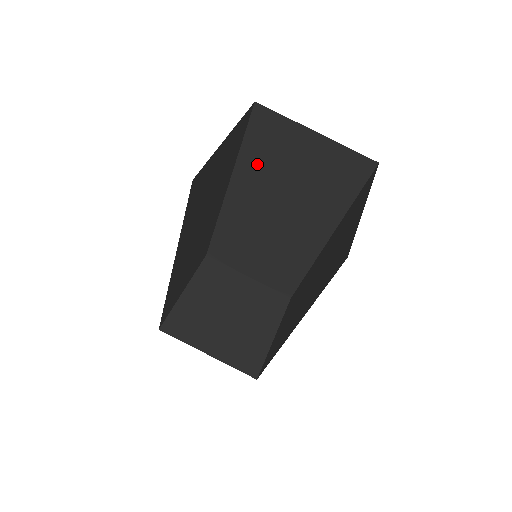
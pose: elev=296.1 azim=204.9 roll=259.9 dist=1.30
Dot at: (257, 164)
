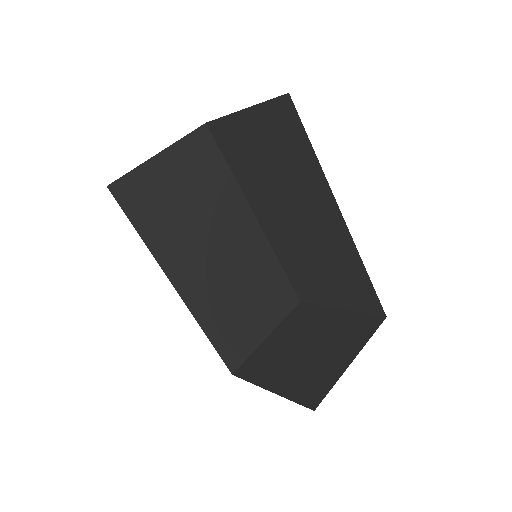
Dot at: (247, 175)
